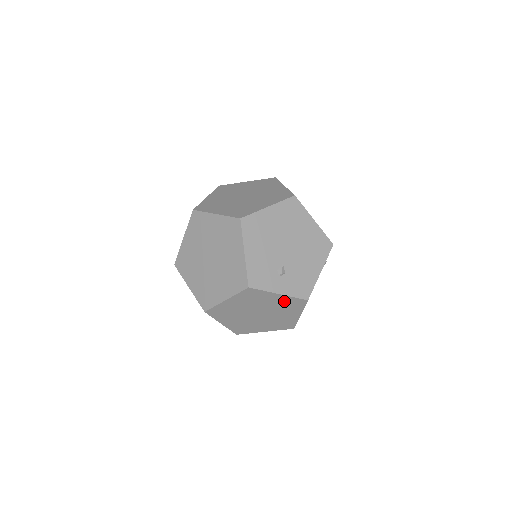
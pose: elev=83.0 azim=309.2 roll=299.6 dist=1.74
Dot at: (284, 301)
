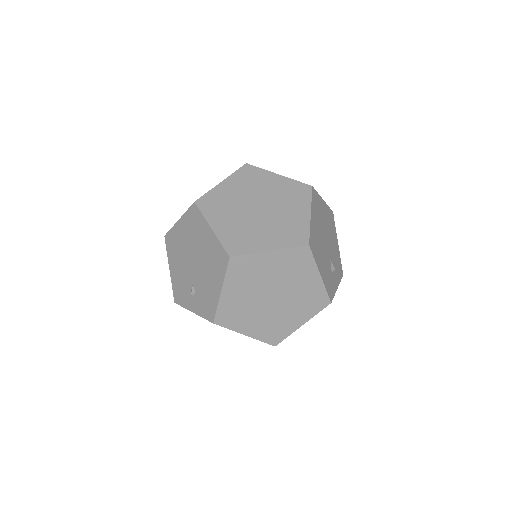
Dot at: occluded
